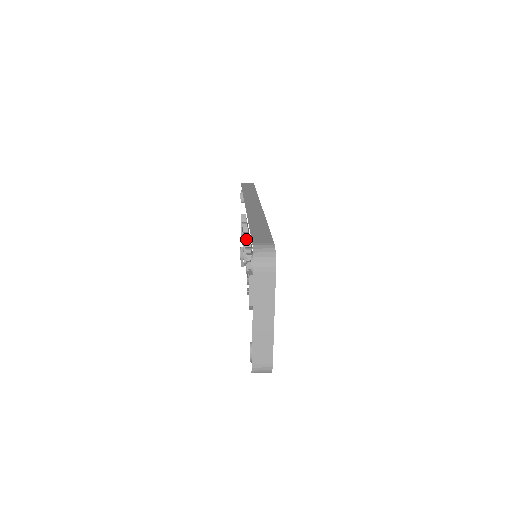
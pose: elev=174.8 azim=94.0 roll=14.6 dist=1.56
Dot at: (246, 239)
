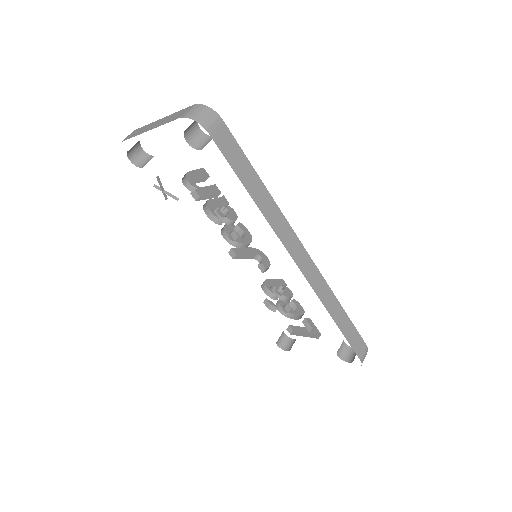
Dot at: occluded
